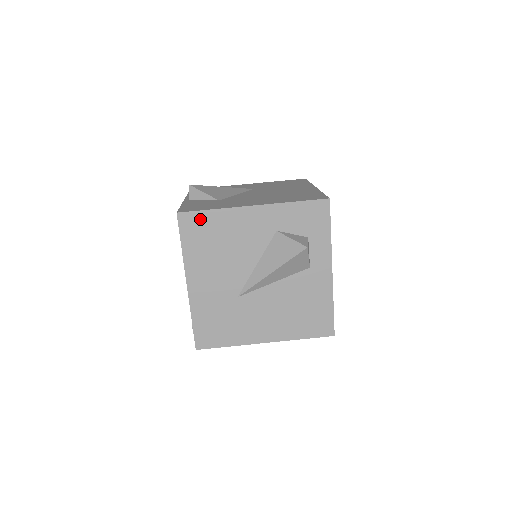
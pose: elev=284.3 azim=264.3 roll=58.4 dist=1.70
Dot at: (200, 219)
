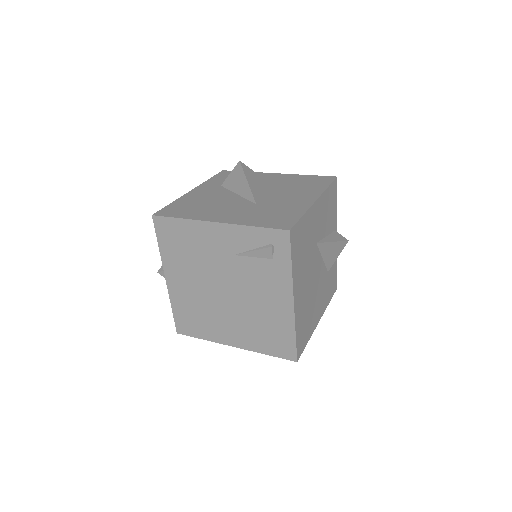
Dot at: (171, 208)
